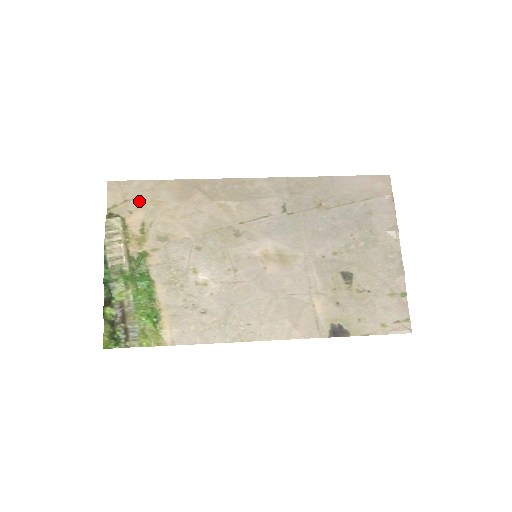
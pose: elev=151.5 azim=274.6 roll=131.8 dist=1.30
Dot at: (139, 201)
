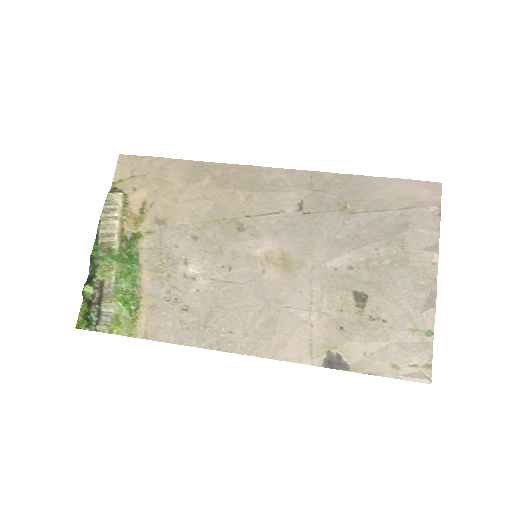
Dot at: (145, 178)
